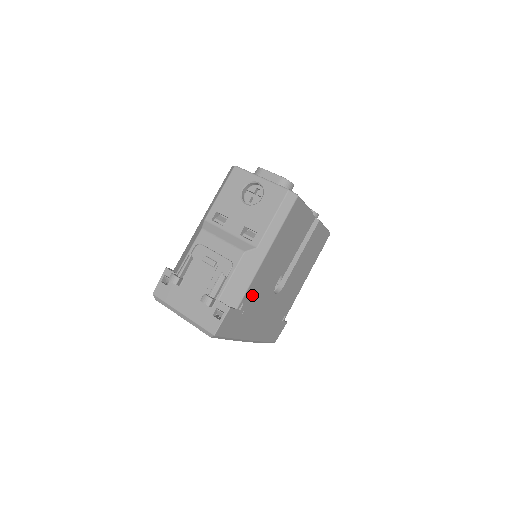
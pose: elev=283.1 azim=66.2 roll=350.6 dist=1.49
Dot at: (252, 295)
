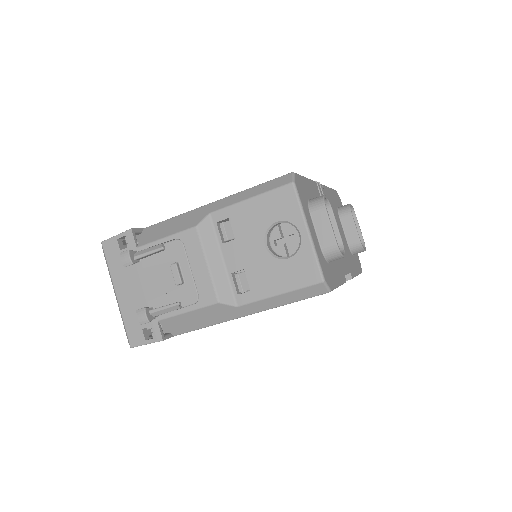
Dot at: occluded
